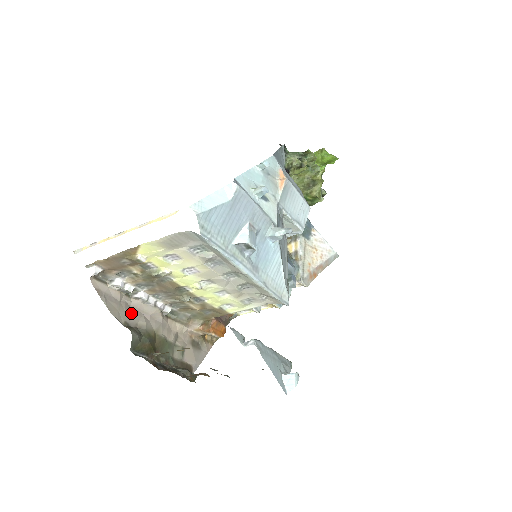
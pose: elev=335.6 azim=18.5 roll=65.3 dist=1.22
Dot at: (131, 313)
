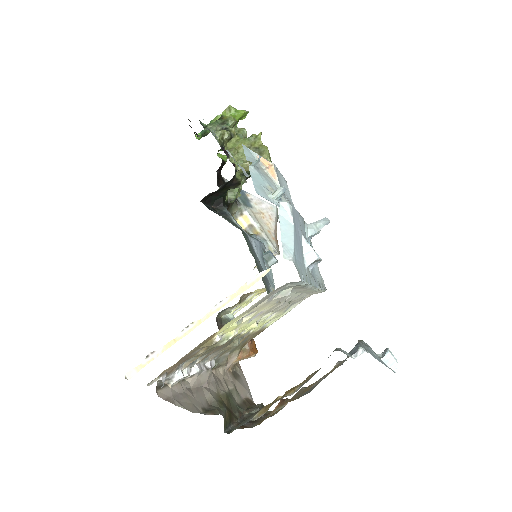
Dot at: (197, 395)
